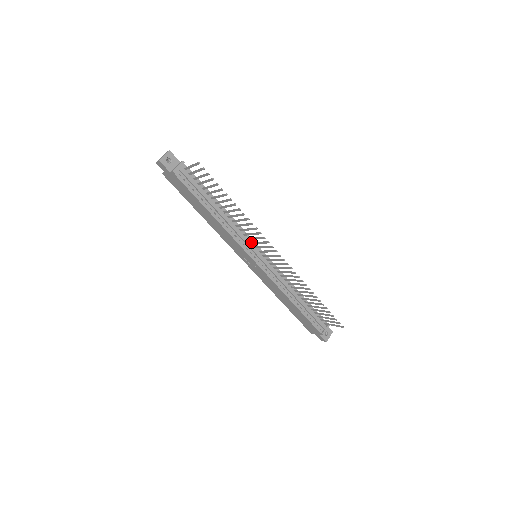
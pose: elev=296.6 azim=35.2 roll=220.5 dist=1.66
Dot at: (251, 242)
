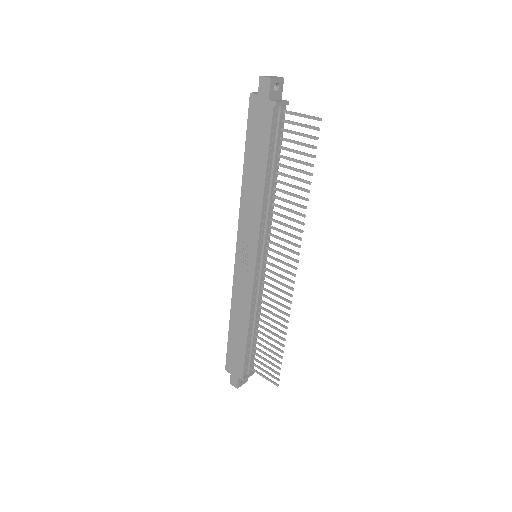
Dot at: (268, 239)
